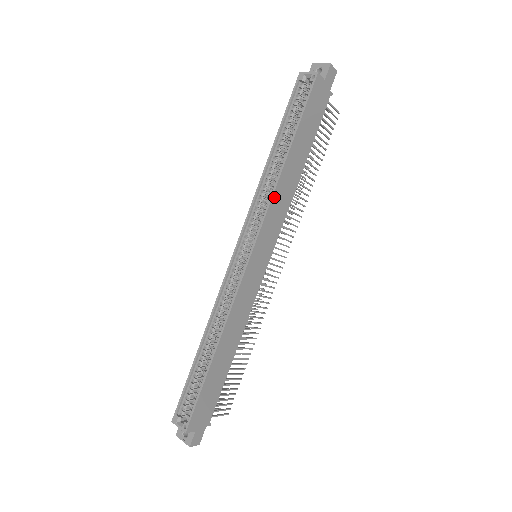
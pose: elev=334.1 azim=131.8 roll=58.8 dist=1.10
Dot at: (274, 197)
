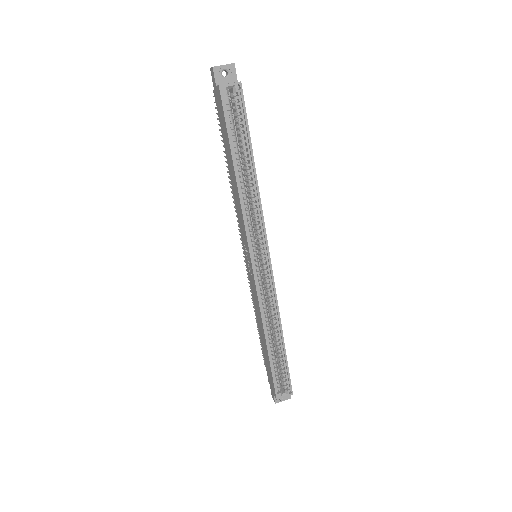
Dot at: (261, 207)
